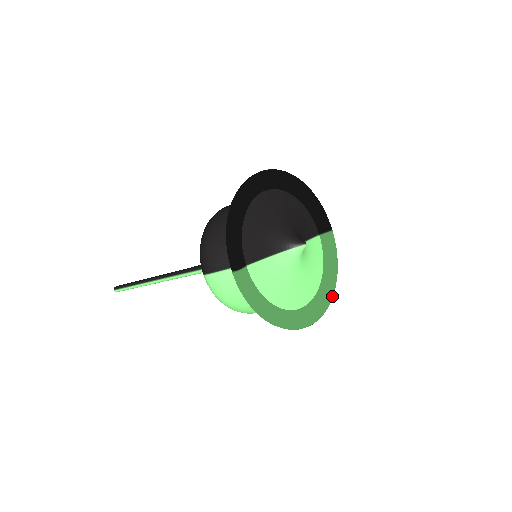
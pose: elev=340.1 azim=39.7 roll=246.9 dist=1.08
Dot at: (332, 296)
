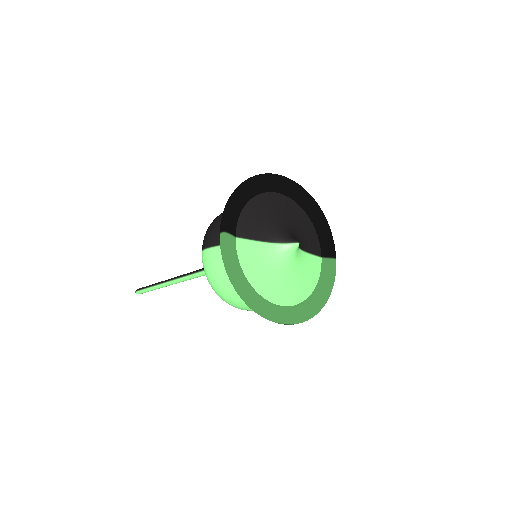
Dot at: (316, 313)
